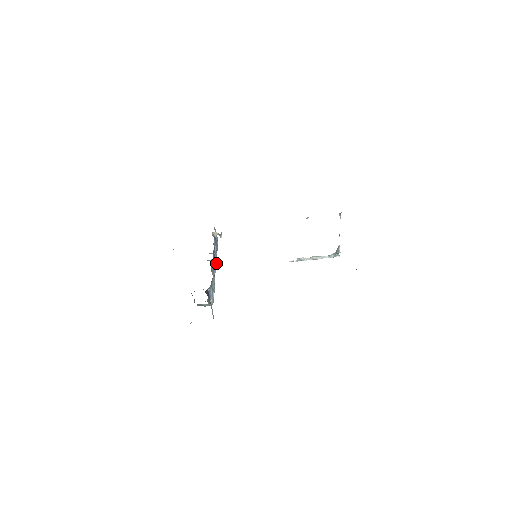
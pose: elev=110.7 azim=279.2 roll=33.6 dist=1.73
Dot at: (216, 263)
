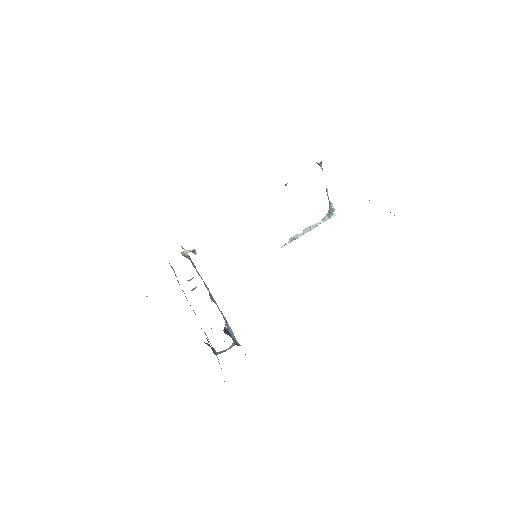
Dot at: occluded
